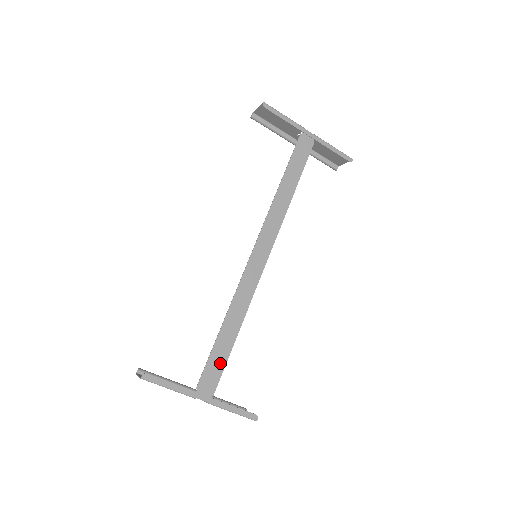
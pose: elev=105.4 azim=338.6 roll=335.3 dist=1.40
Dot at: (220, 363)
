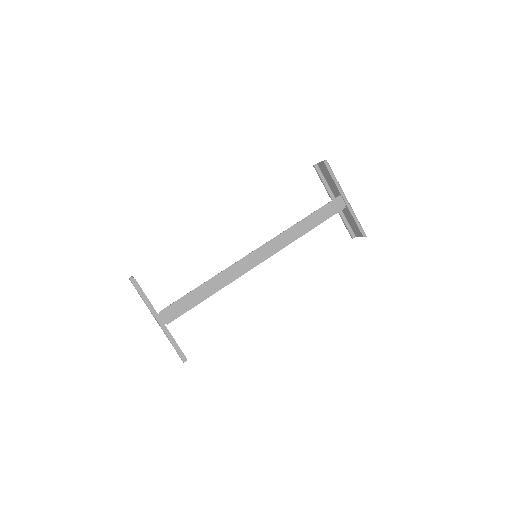
Dot at: (186, 307)
